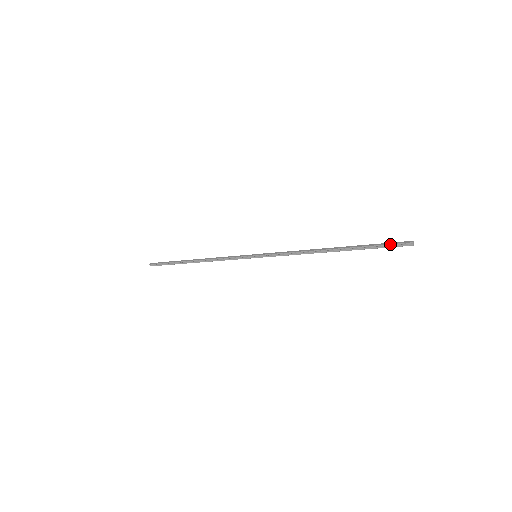
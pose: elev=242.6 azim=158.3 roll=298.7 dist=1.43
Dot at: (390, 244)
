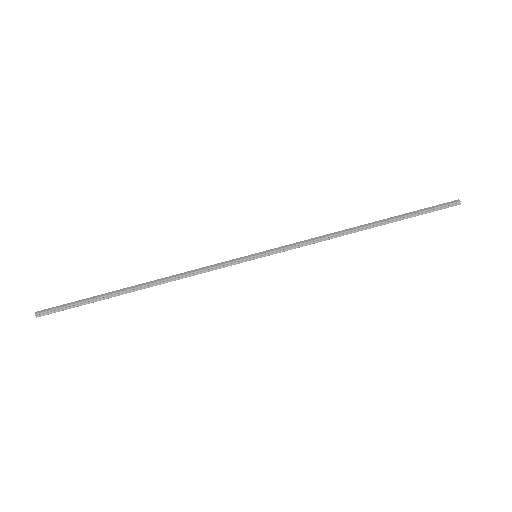
Dot at: (437, 207)
